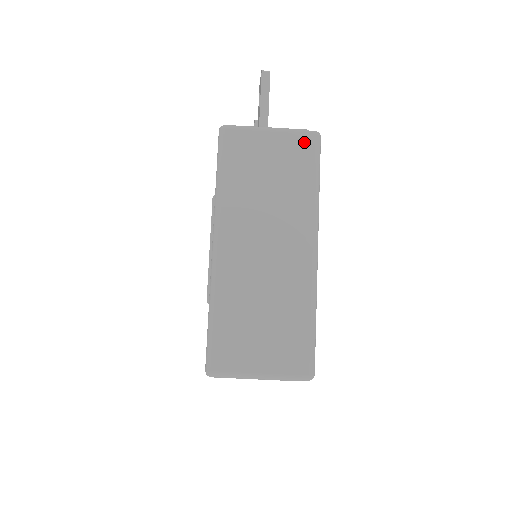
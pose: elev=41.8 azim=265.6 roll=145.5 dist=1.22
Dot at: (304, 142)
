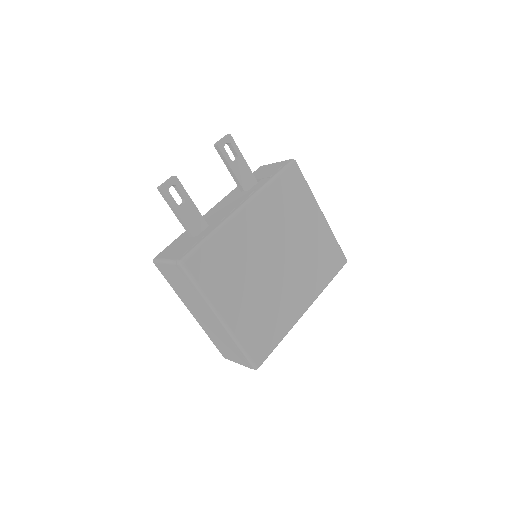
Dot at: (179, 270)
